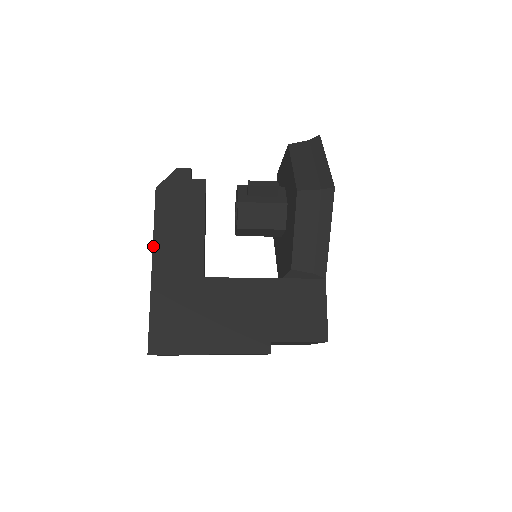
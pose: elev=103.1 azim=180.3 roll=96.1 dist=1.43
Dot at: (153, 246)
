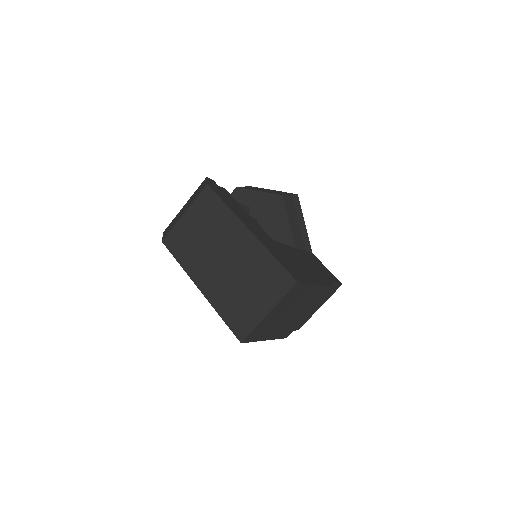
Dot at: (238, 217)
